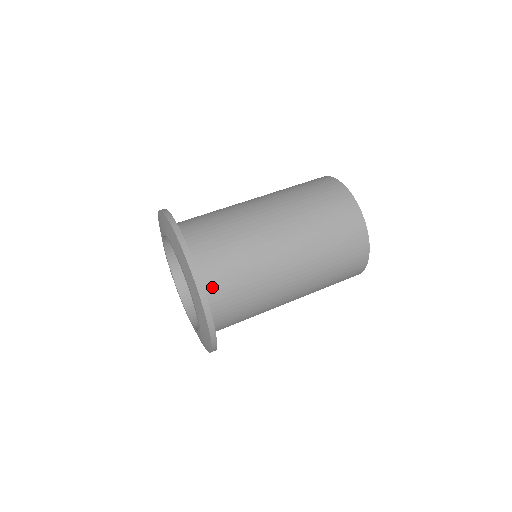
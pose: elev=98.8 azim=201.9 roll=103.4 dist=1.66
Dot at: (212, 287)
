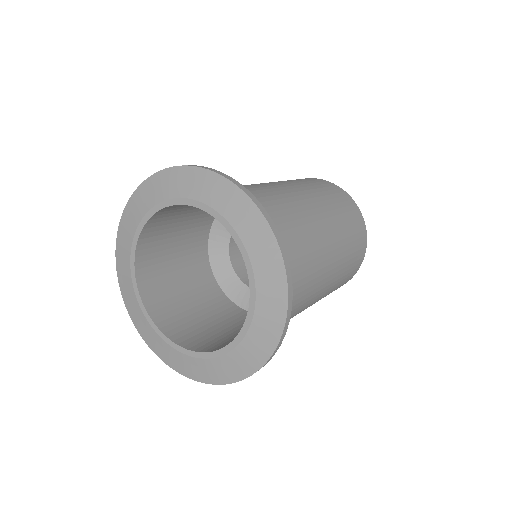
Dot at: occluded
